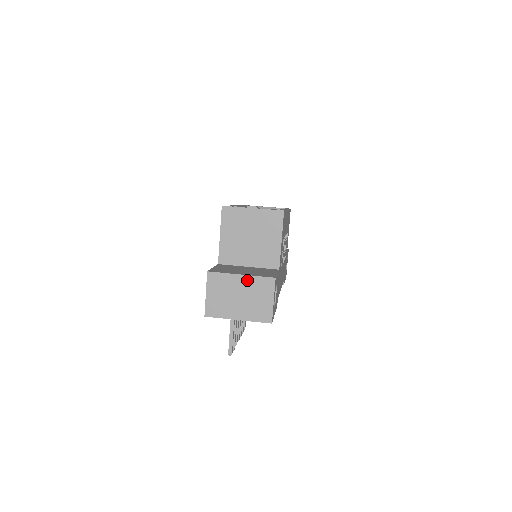
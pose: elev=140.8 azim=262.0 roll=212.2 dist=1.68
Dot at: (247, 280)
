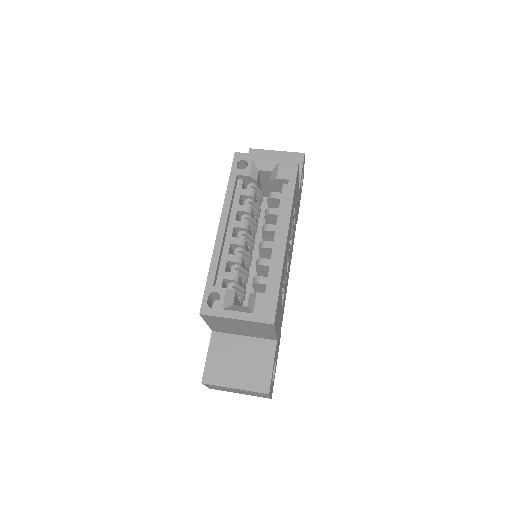
Dot at: (242, 390)
